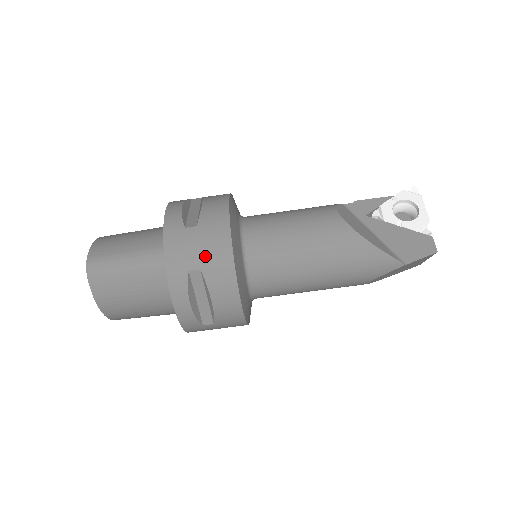
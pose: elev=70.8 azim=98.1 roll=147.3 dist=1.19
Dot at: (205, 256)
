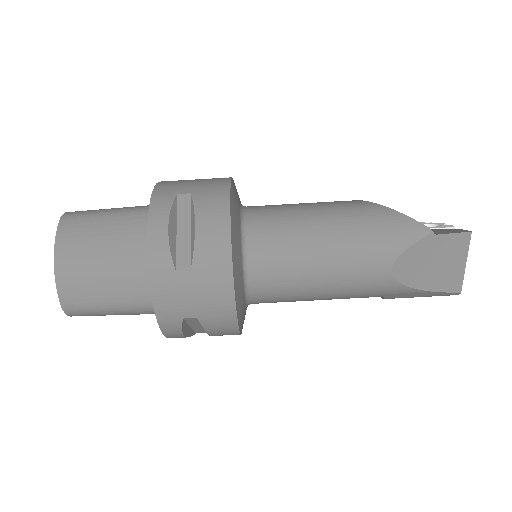
Dot at: (199, 186)
